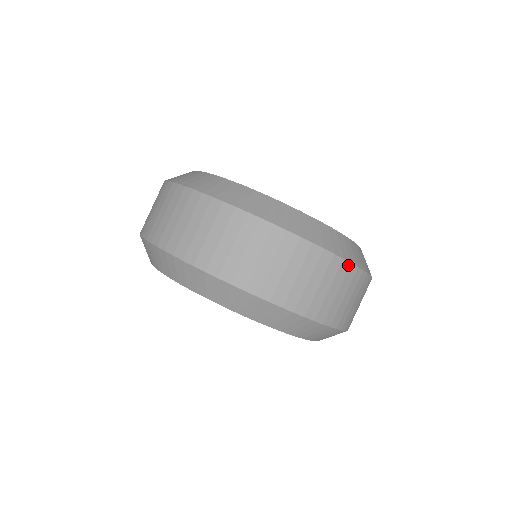
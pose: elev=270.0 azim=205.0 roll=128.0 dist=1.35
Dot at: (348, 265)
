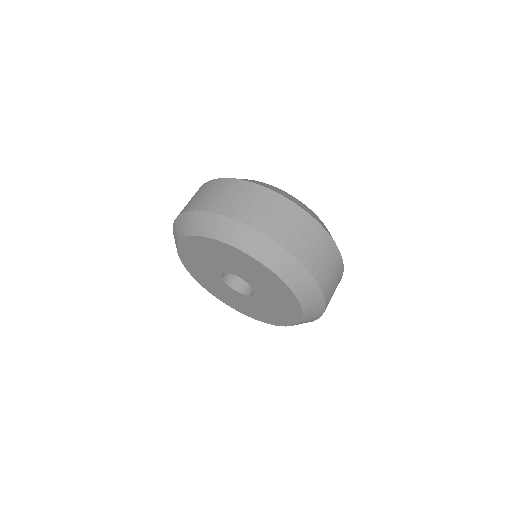
Dot at: (269, 191)
